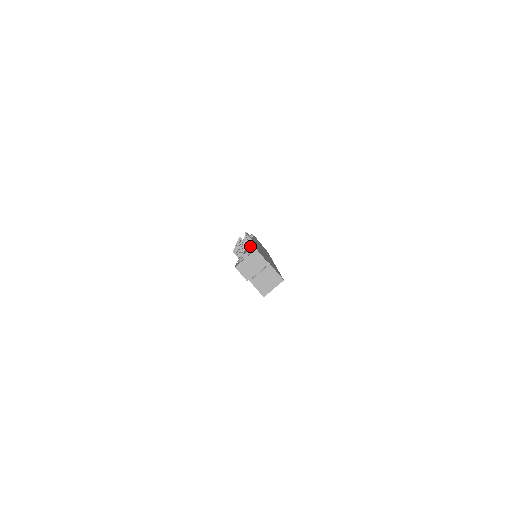
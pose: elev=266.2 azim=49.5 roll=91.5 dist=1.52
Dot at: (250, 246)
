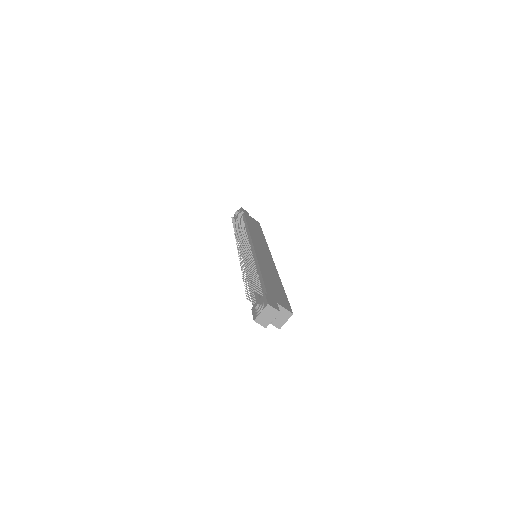
Dot at: (256, 278)
